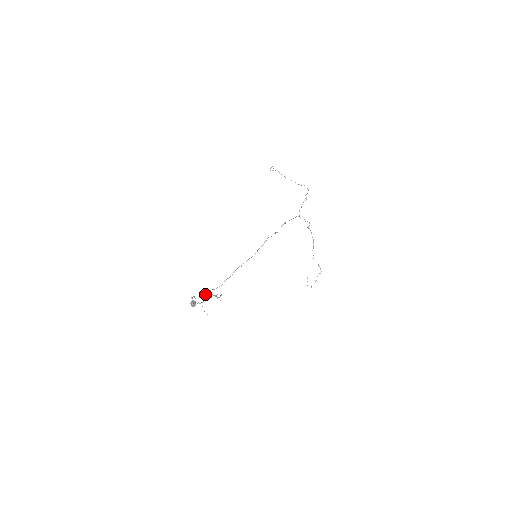
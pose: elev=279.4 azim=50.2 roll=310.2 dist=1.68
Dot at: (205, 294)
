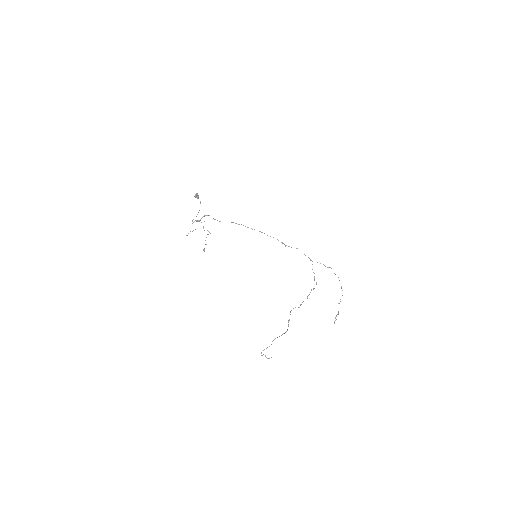
Dot at: occluded
